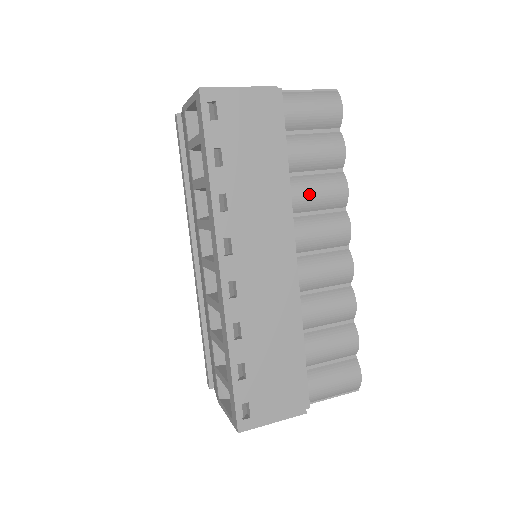
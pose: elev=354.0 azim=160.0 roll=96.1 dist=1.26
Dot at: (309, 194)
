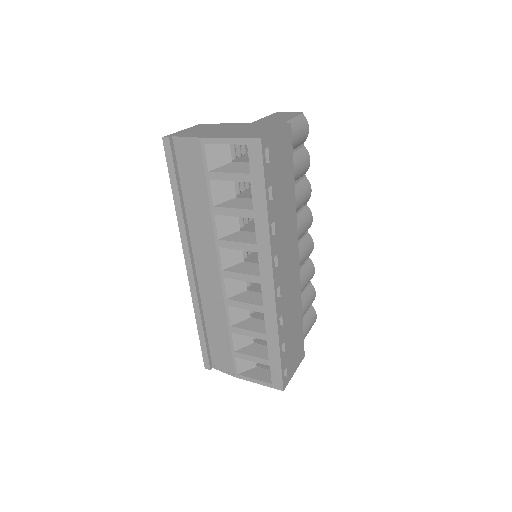
Dot at: (298, 202)
